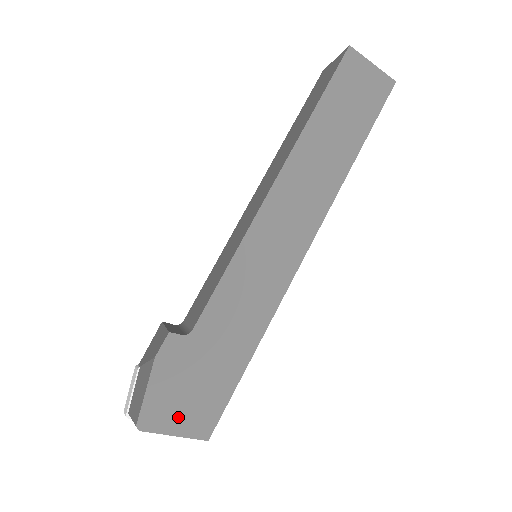
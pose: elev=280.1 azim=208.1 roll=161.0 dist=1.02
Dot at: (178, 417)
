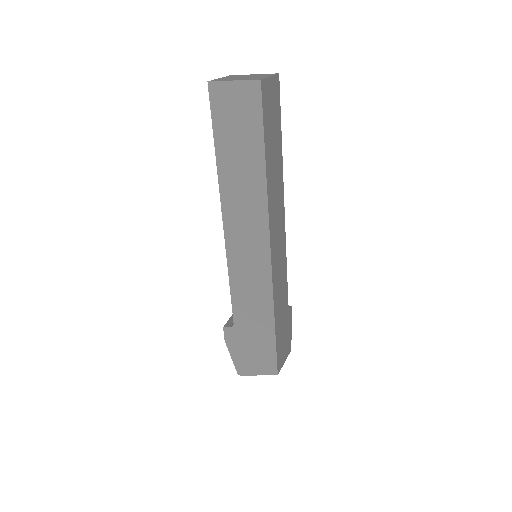
Dot at: (255, 366)
